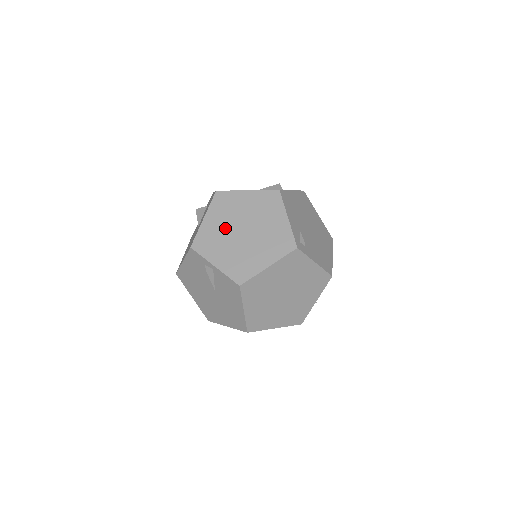
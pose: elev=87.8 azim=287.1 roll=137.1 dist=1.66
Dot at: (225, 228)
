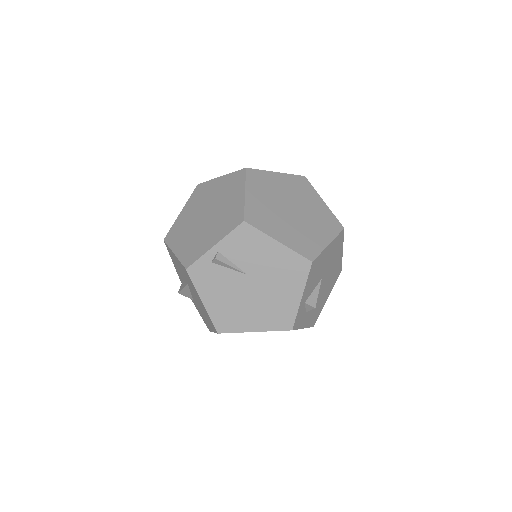
Dot at: (193, 233)
